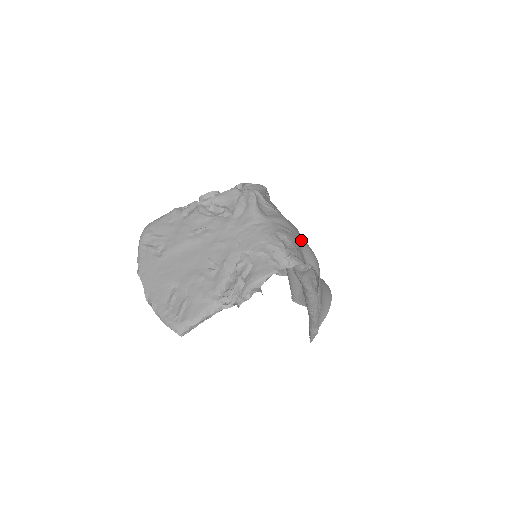
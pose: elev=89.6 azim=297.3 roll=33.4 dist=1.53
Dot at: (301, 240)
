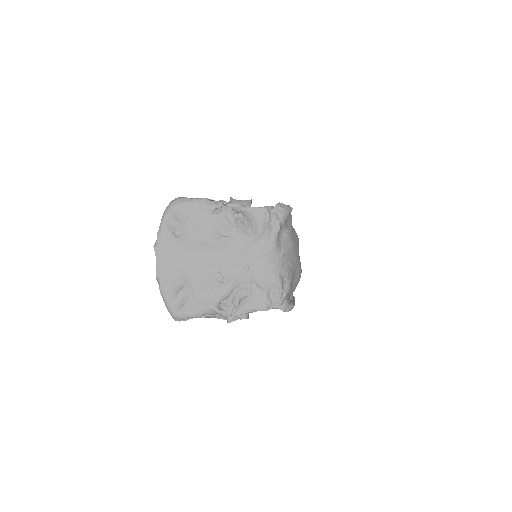
Dot at: (297, 267)
